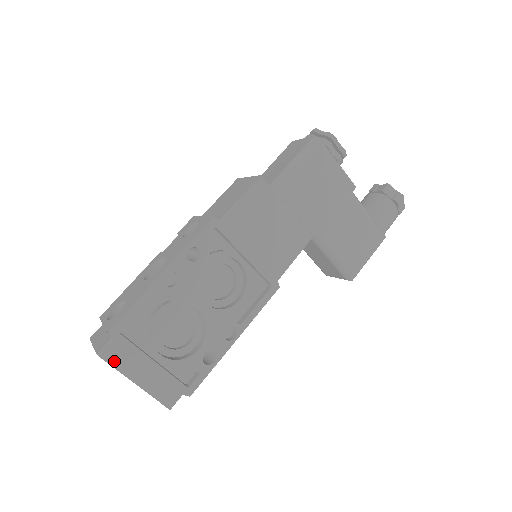
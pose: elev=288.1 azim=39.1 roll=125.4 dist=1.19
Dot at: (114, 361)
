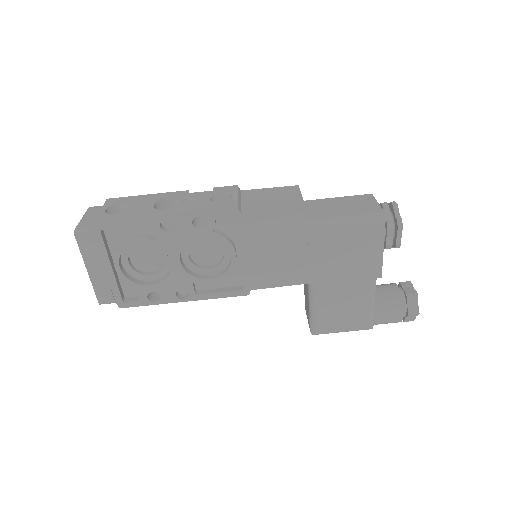
Dot at: (83, 245)
